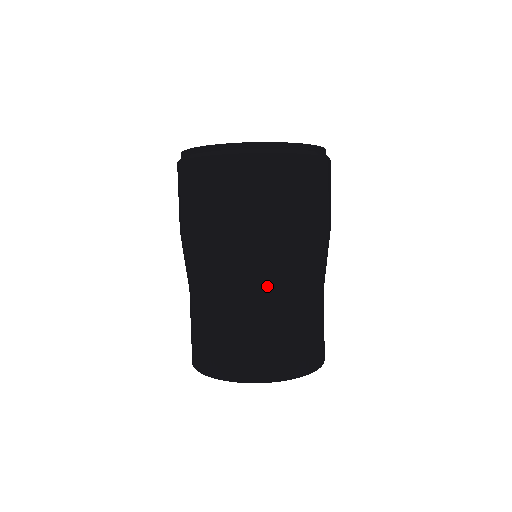
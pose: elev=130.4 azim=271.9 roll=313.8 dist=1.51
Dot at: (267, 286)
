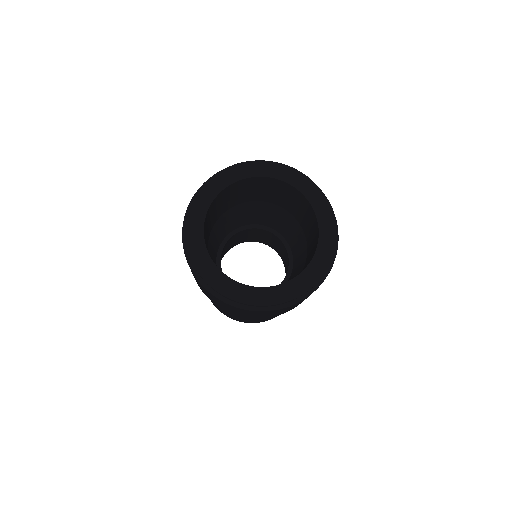
Dot at: occluded
